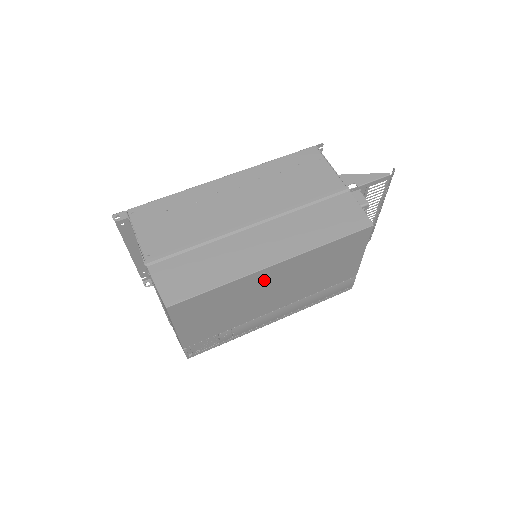
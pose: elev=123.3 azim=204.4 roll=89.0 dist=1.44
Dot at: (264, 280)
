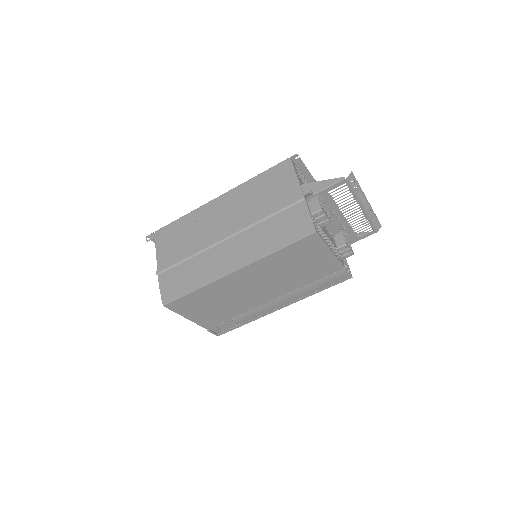
Dot at: (236, 282)
